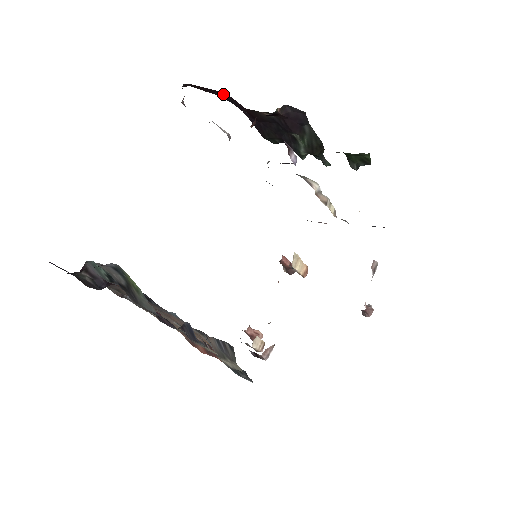
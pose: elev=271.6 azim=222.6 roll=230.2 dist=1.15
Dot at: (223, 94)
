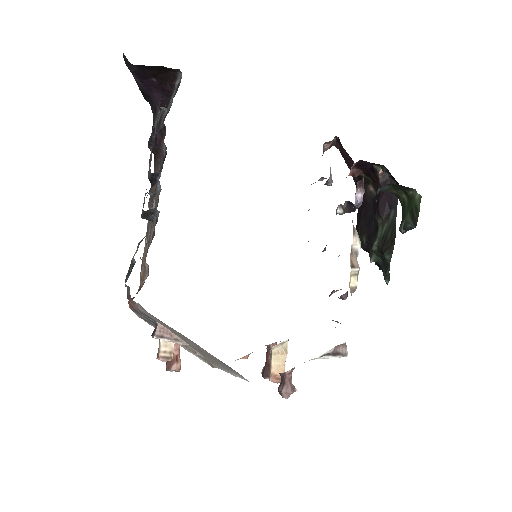
Dot at: occluded
